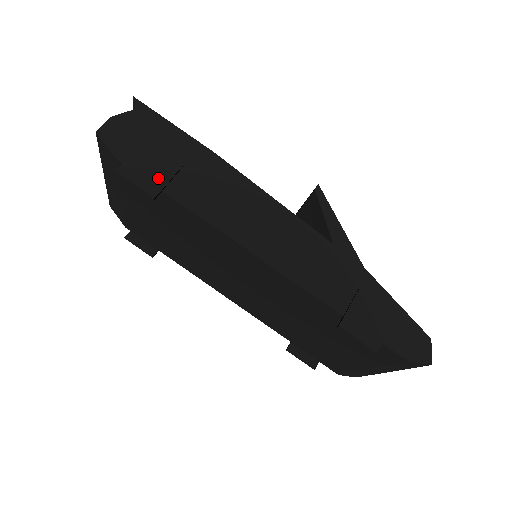
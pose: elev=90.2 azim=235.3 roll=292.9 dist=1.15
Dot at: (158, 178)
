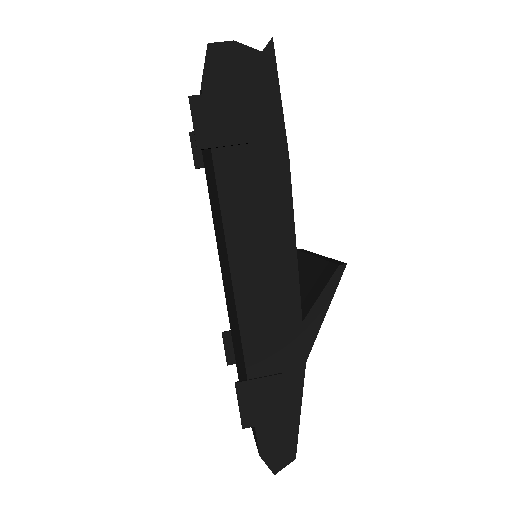
Dot at: (218, 135)
